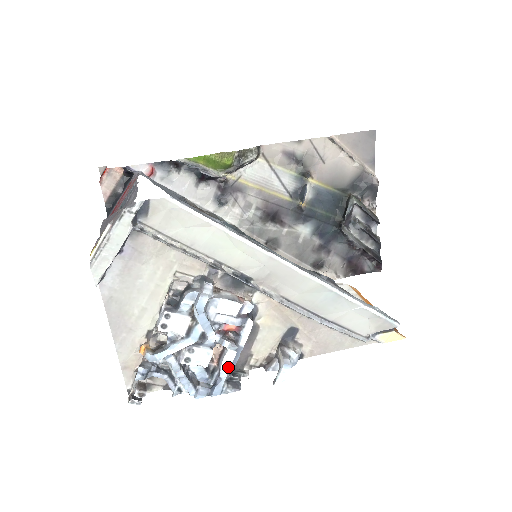
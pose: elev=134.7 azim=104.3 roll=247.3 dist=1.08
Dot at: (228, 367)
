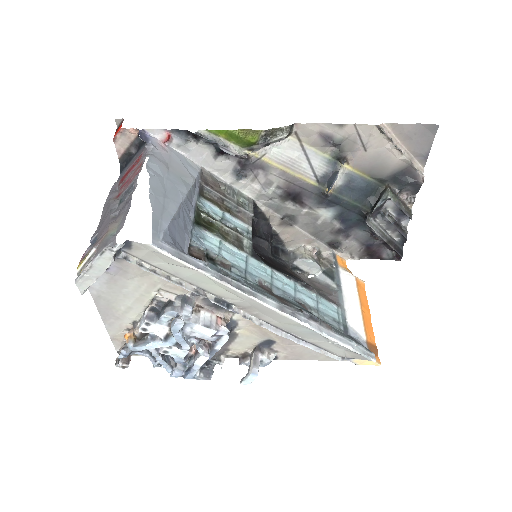
Dot at: (201, 364)
